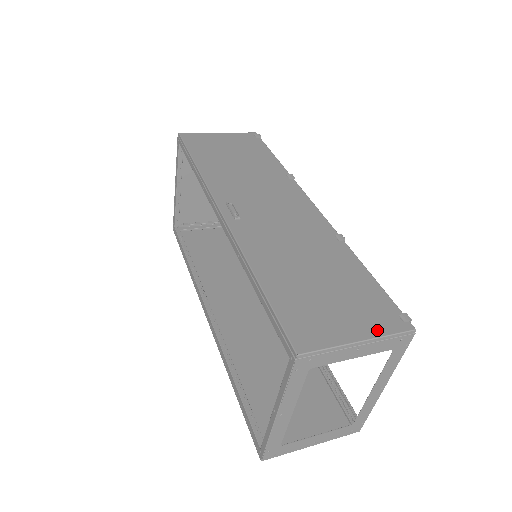
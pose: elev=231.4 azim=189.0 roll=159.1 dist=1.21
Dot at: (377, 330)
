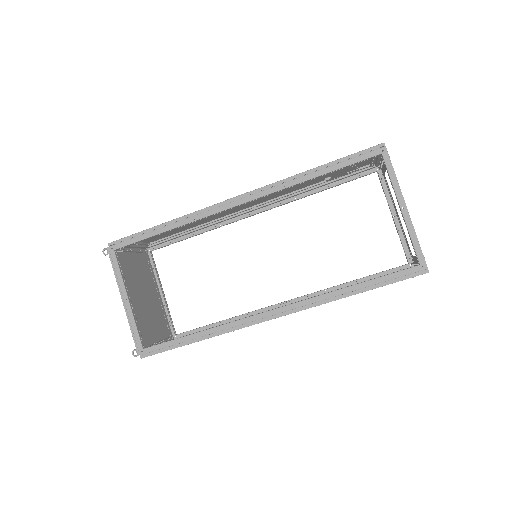
Dot at: (375, 159)
